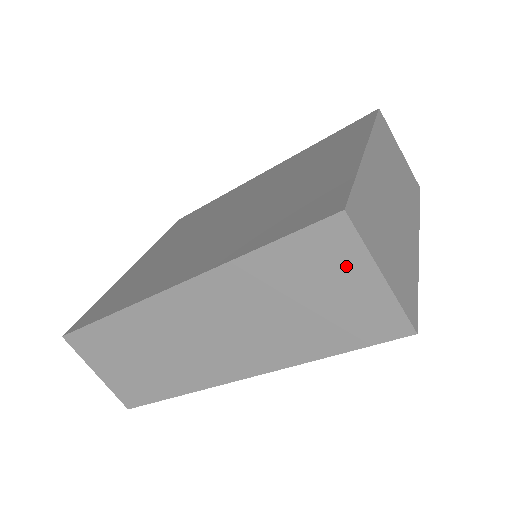
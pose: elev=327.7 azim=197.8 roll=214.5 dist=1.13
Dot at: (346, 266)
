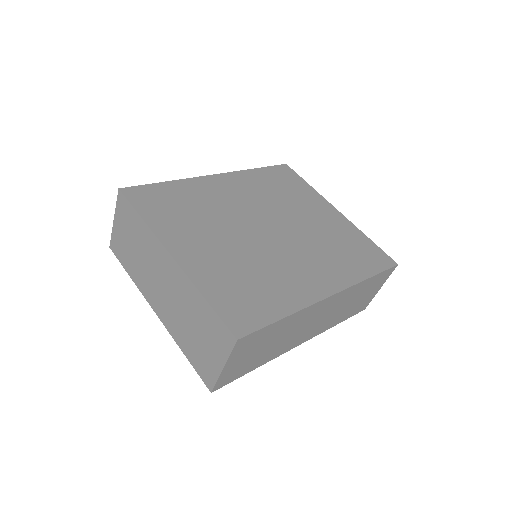
Dot at: (379, 285)
